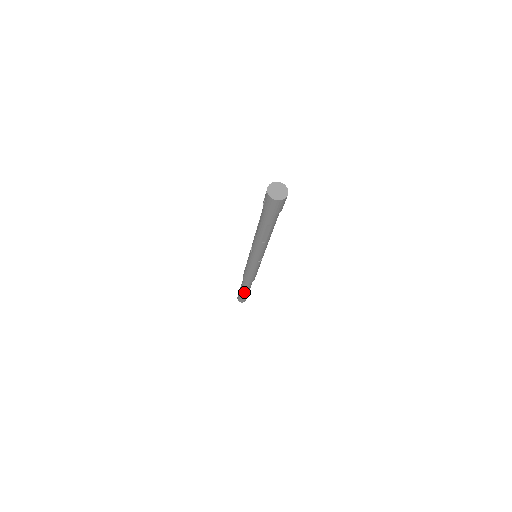
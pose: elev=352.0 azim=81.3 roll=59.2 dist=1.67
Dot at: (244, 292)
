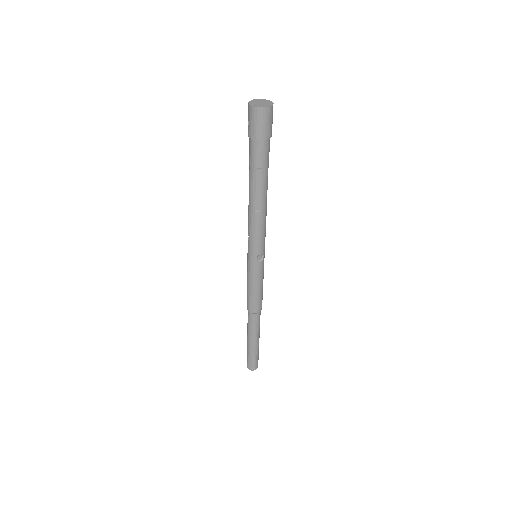
Dot at: (251, 342)
